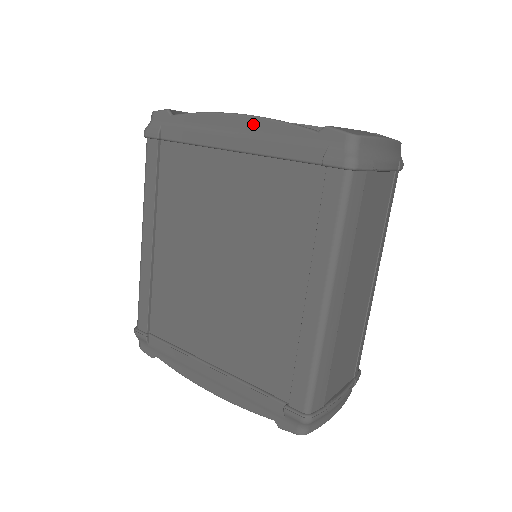
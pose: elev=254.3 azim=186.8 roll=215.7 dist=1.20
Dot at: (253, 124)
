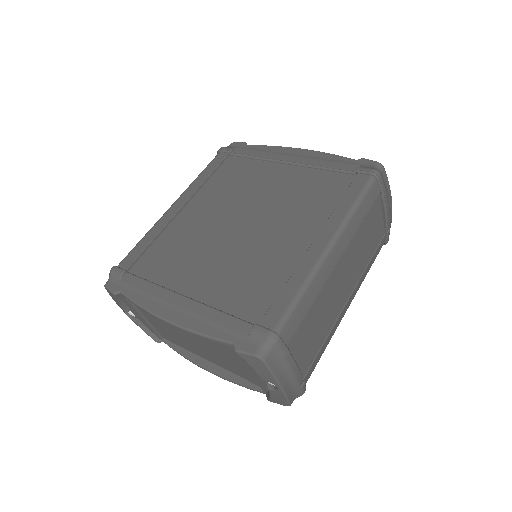
Dot at: (310, 153)
